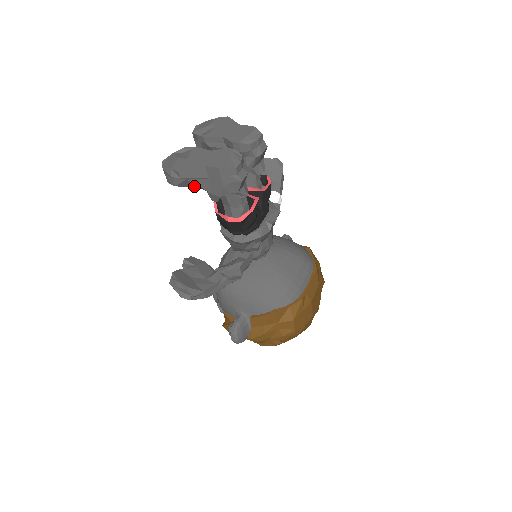
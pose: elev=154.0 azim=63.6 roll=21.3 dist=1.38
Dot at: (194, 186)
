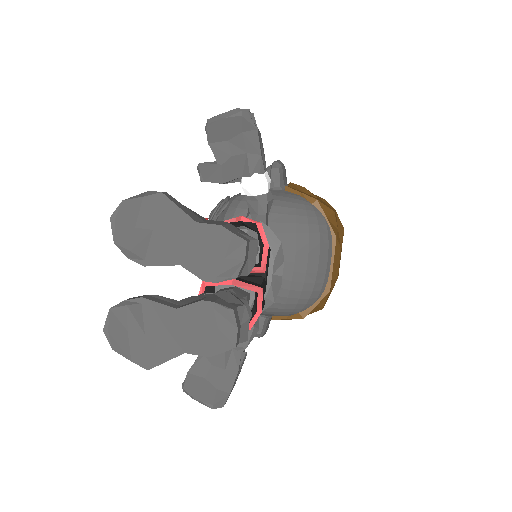
Dot at: occluded
